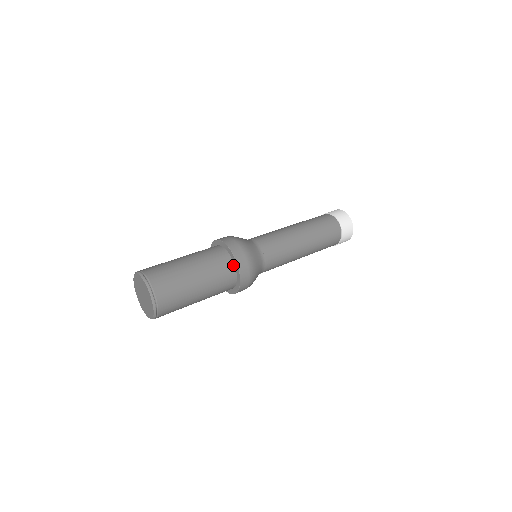
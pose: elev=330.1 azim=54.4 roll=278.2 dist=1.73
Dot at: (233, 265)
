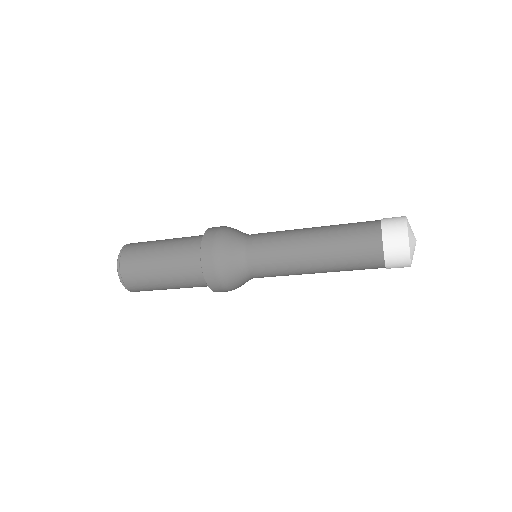
Dot at: occluded
